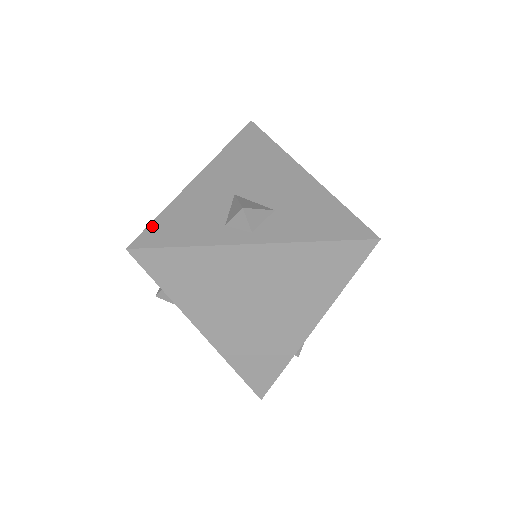
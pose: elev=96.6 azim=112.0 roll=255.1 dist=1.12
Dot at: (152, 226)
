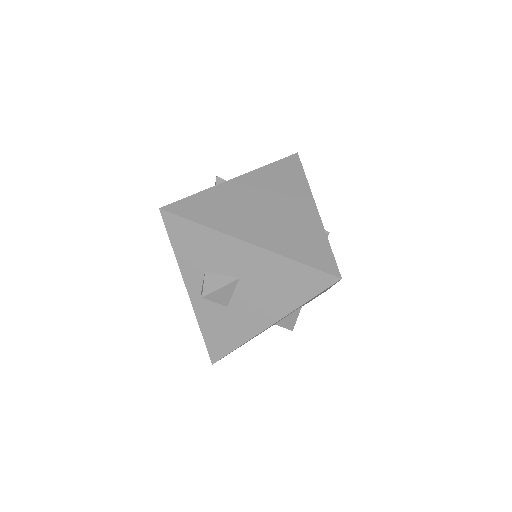
Dot at: occluded
